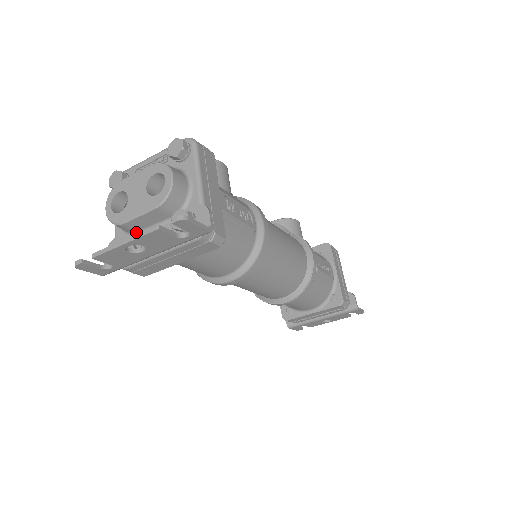
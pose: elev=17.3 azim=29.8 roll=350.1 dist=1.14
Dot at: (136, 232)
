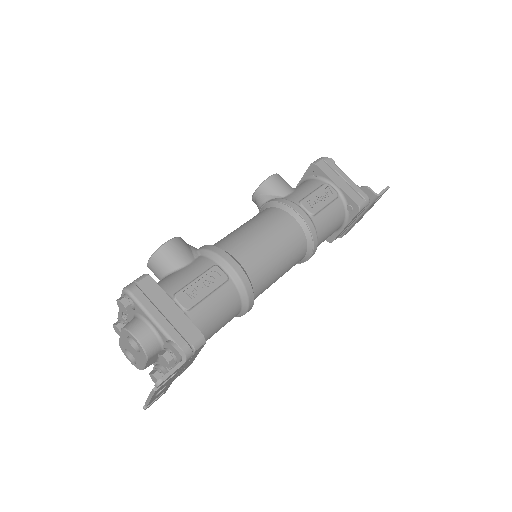
Dot at: (156, 361)
